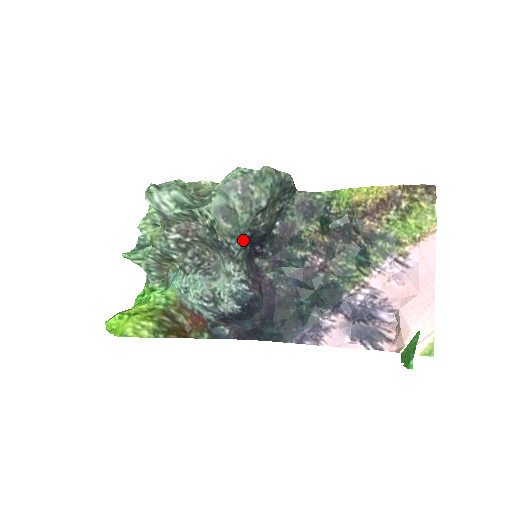
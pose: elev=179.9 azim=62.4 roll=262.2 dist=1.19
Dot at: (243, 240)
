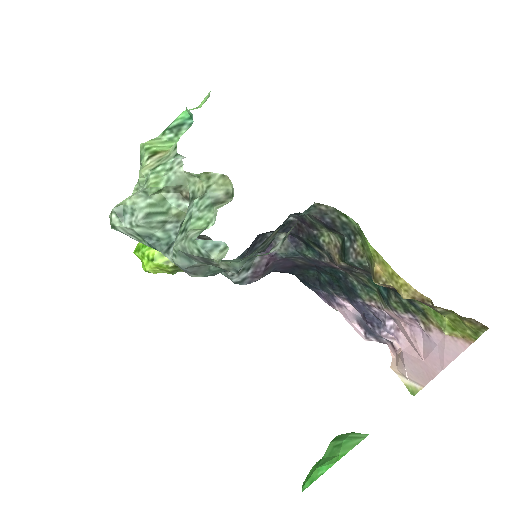
Dot at: occluded
